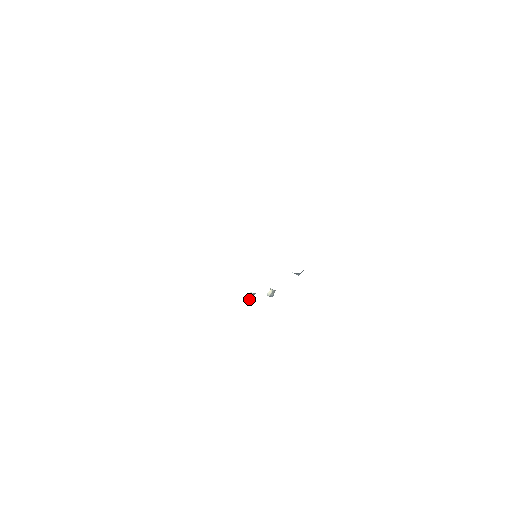
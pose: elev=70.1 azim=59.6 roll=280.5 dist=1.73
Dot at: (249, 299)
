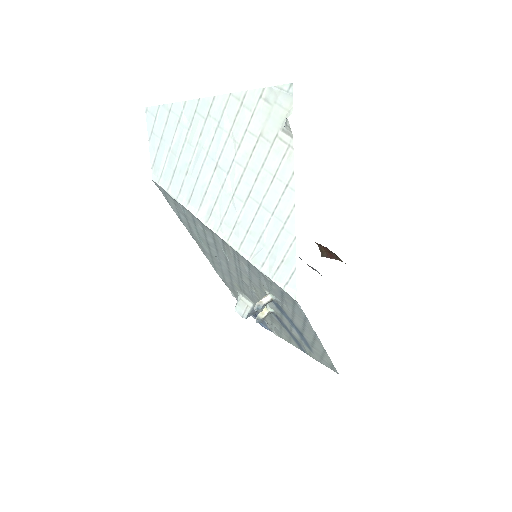
Dot at: (262, 307)
